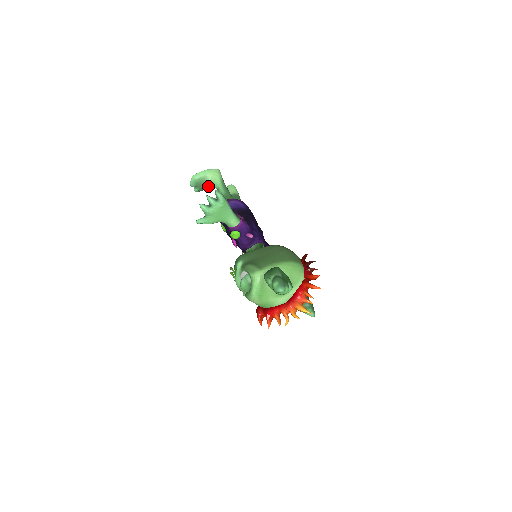
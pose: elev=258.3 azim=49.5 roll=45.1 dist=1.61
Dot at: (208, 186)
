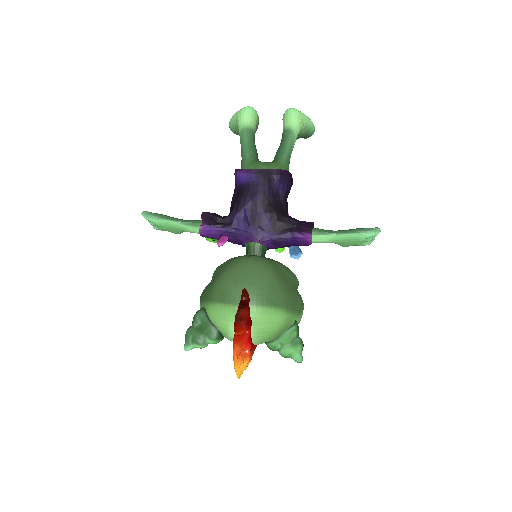
Dot at: occluded
